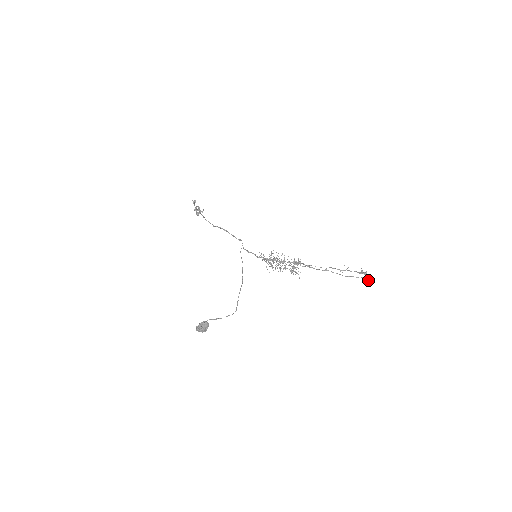
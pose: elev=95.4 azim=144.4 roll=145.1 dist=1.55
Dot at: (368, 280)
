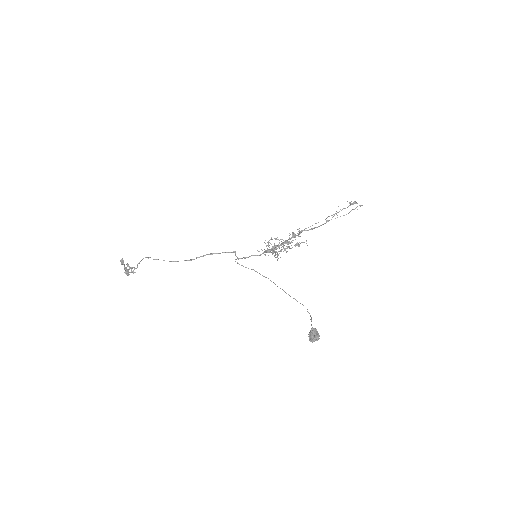
Dot at: (362, 205)
